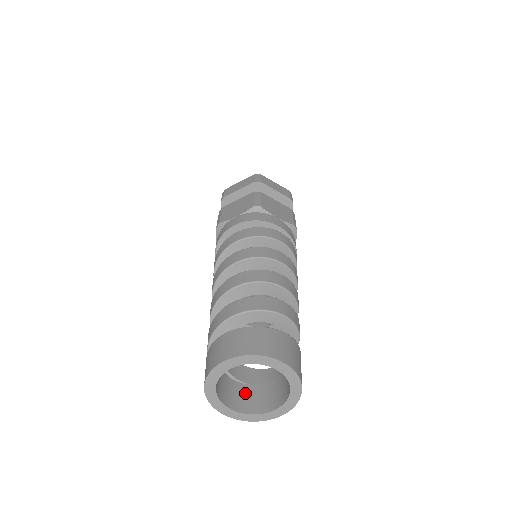
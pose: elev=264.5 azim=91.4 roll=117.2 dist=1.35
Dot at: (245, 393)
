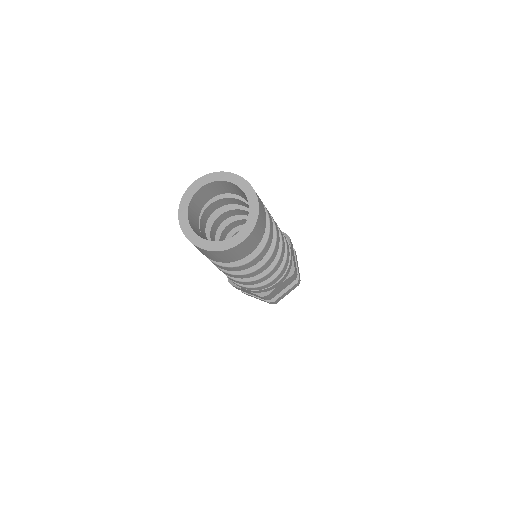
Dot at: (198, 230)
